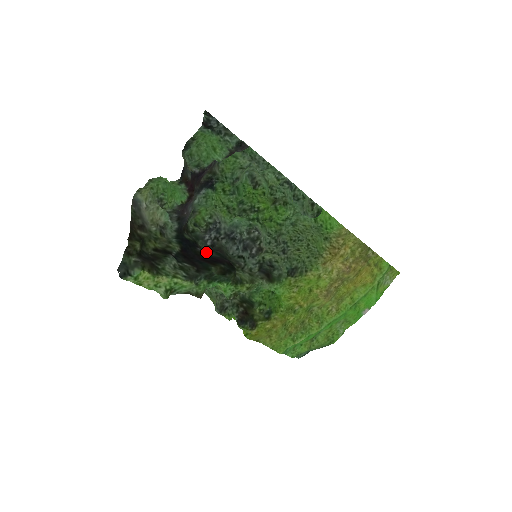
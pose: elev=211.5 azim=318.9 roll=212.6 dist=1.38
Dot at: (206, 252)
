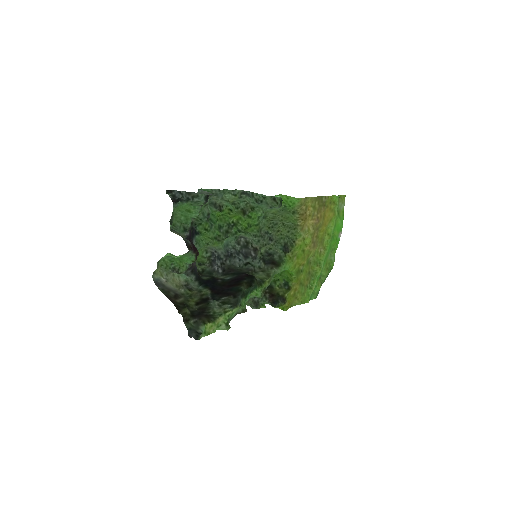
Dot at: (225, 279)
